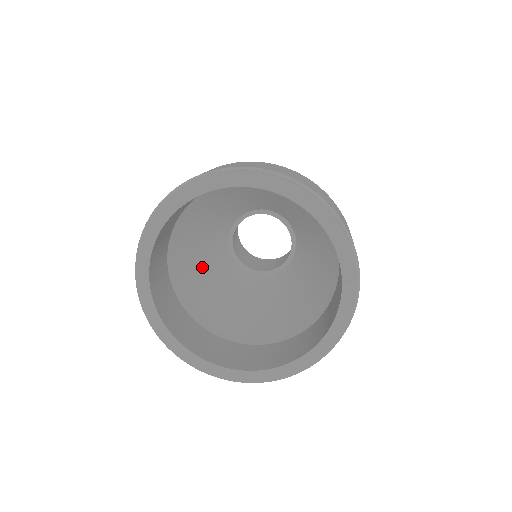
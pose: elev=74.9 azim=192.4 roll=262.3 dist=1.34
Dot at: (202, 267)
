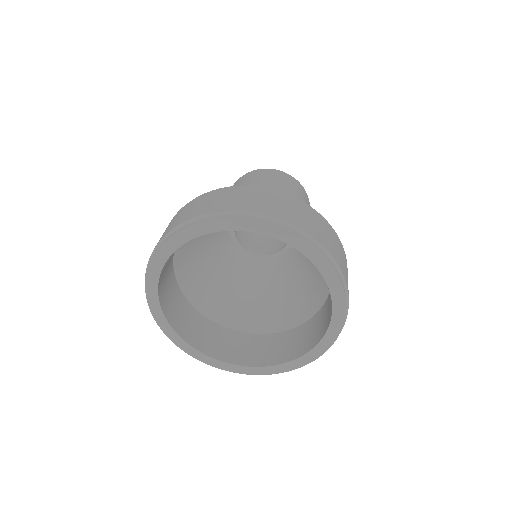
Dot at: (232, 288)
